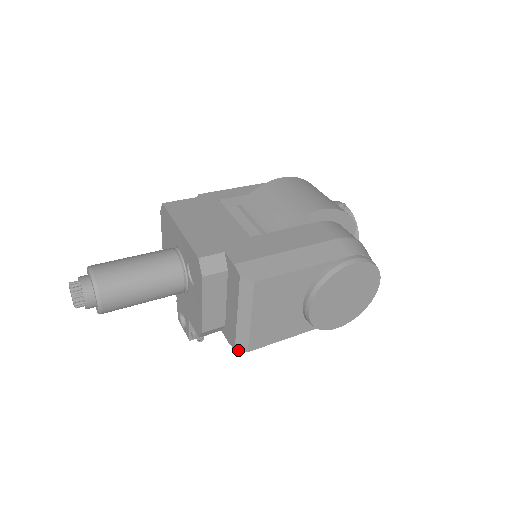
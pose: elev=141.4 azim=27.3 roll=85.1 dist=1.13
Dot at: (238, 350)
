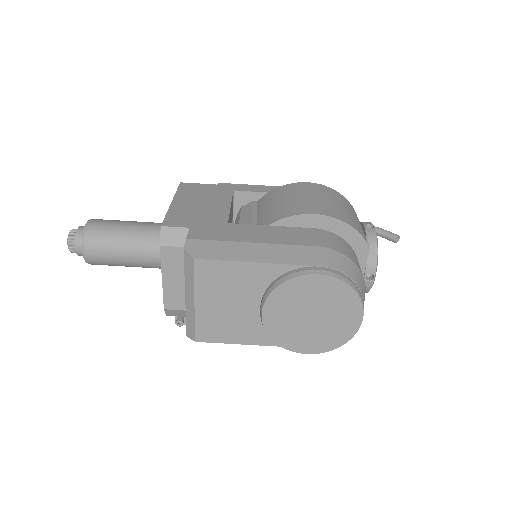
Dot at: (189, 337)
